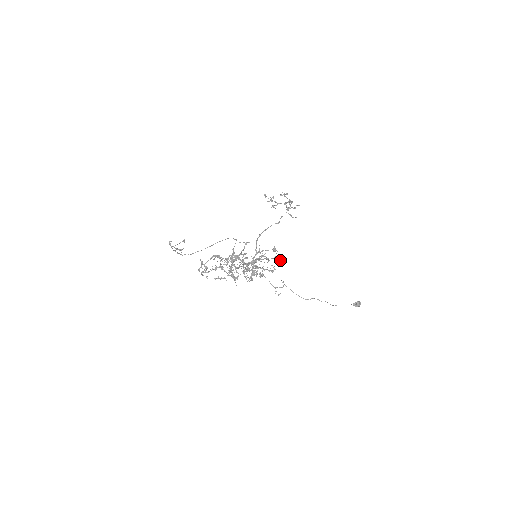
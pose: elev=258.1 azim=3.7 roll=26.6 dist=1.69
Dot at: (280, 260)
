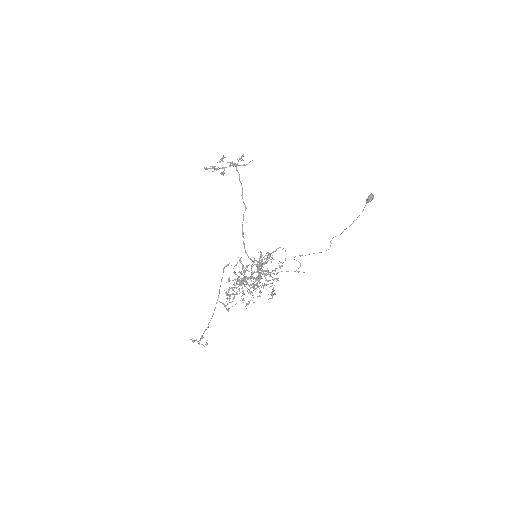
Dot at: occluded
